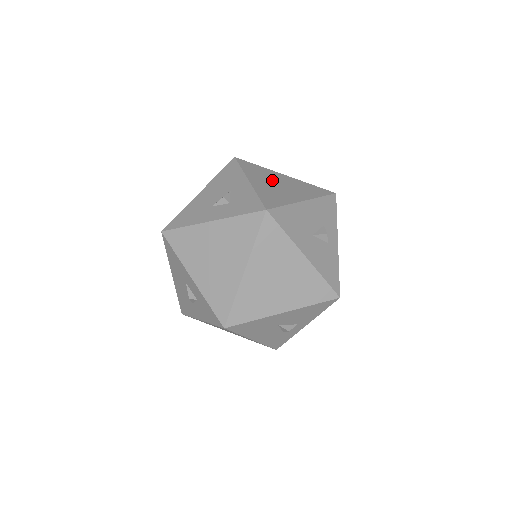
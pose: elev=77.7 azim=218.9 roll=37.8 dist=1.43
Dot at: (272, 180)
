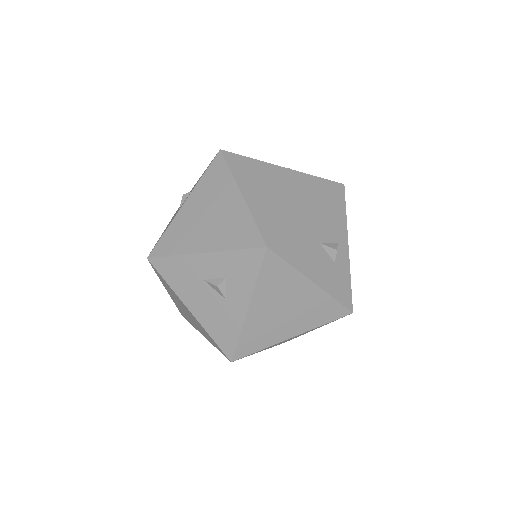
Dot at: occluded
